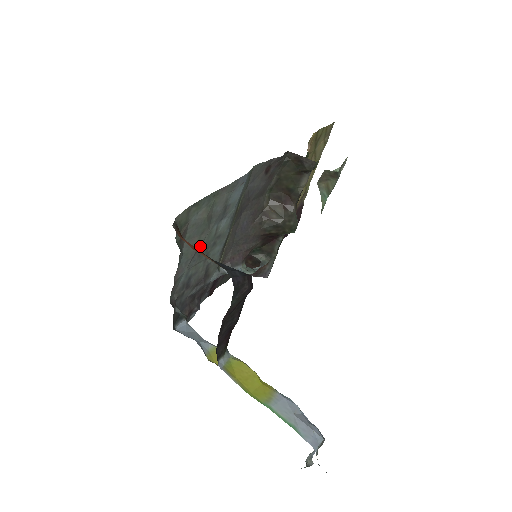
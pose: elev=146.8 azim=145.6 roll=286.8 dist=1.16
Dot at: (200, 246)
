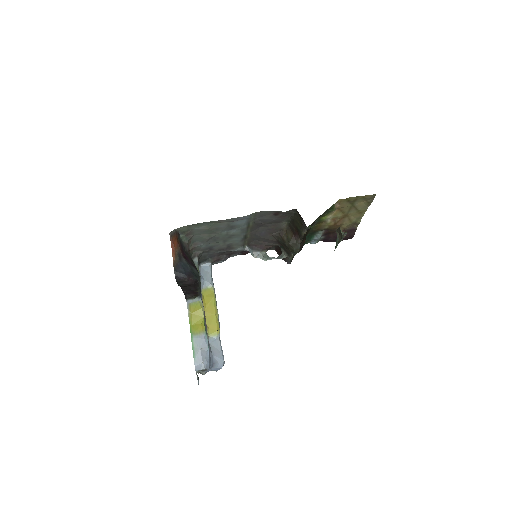
Dot at: (213, 237)
